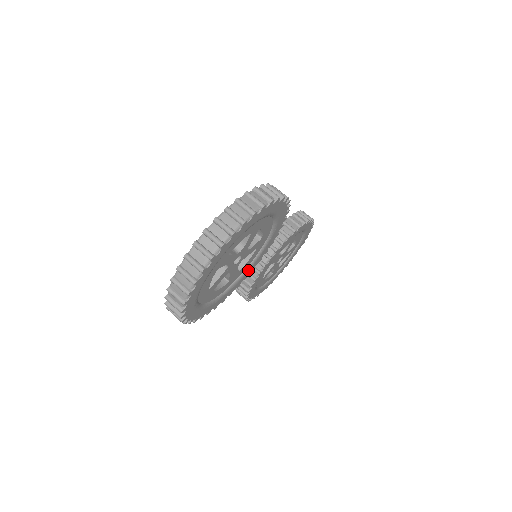
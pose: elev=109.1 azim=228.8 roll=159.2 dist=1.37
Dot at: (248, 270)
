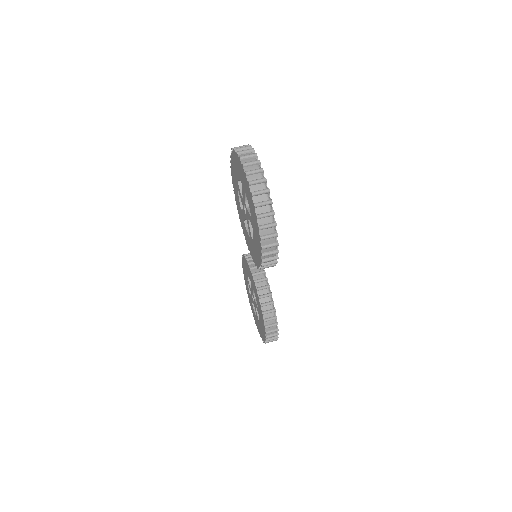
Dot at: occluded
